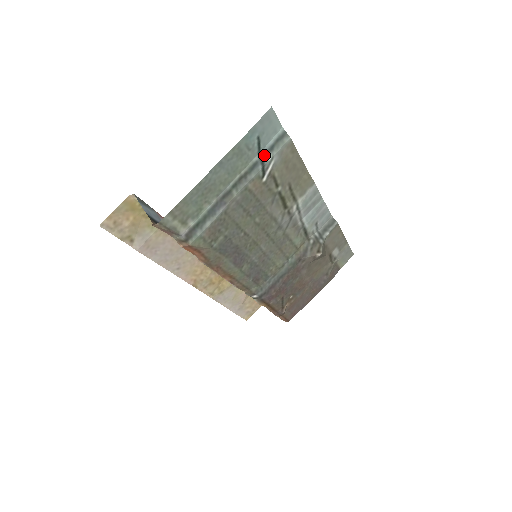
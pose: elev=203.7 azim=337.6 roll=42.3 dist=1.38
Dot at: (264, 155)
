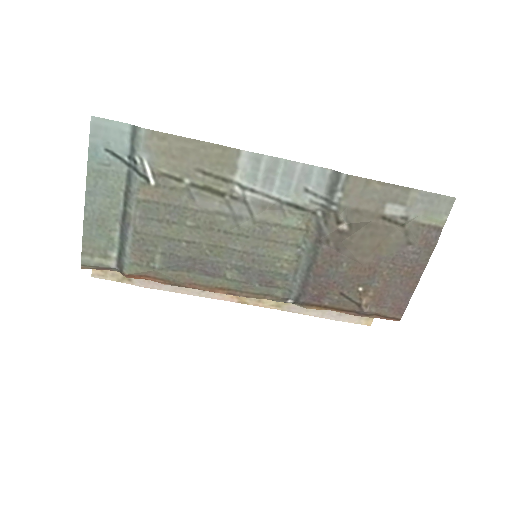
Dot at: (131, 161)
